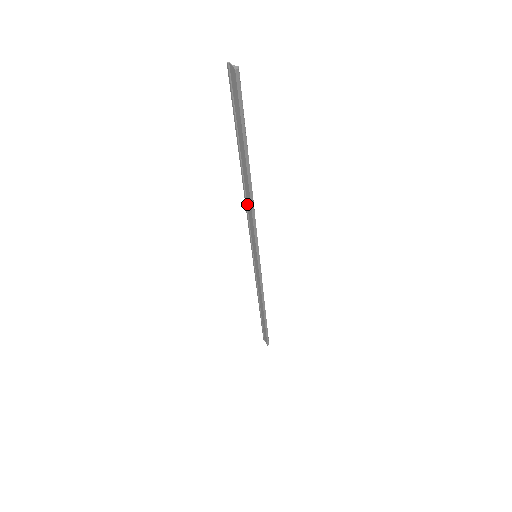
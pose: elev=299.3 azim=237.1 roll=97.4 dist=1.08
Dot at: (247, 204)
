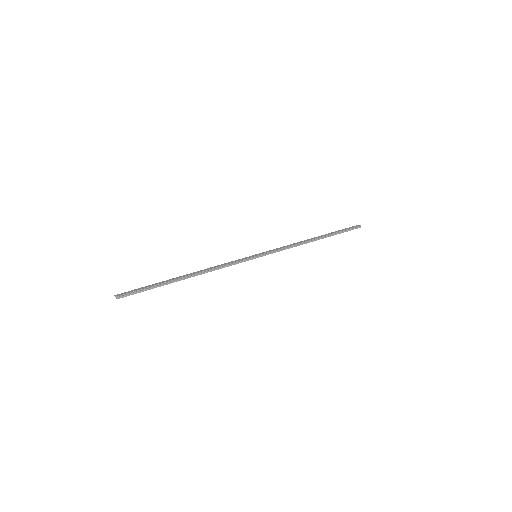
Dot at: occluded
